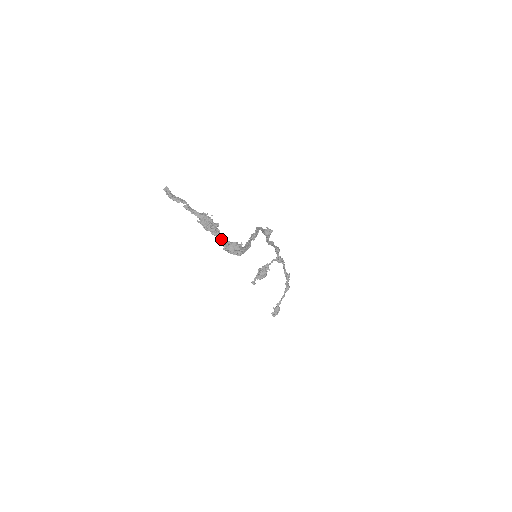
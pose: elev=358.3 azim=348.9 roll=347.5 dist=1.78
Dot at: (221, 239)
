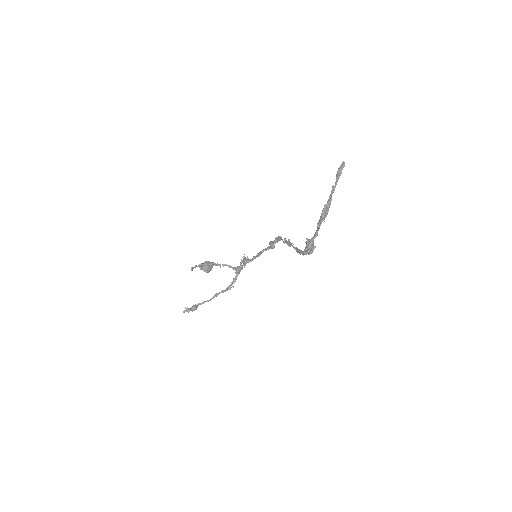
Dot at: (317, 232)
